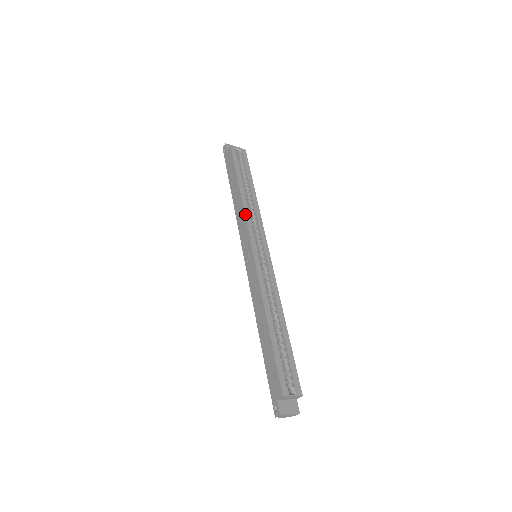
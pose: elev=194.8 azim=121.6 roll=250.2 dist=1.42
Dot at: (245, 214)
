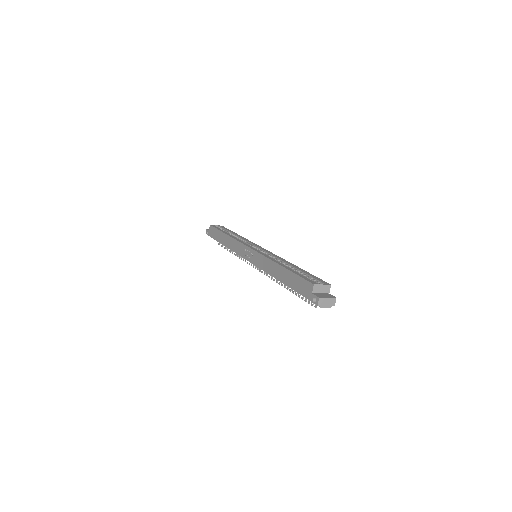
Dot at: (236, 240)
